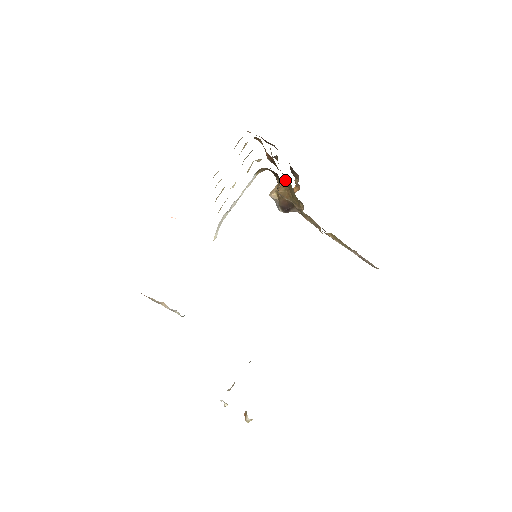
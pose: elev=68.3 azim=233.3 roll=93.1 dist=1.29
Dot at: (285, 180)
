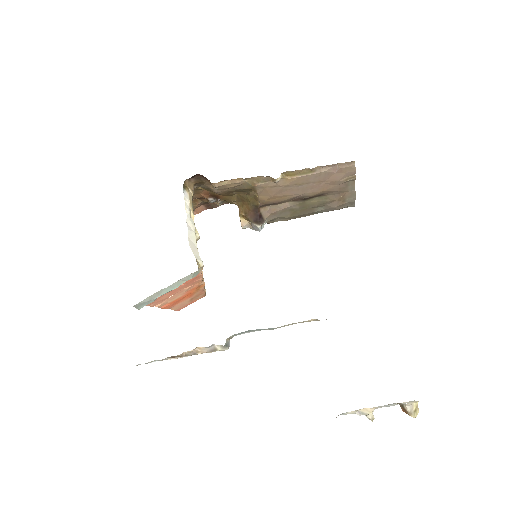
Dot at: (237, 203)
